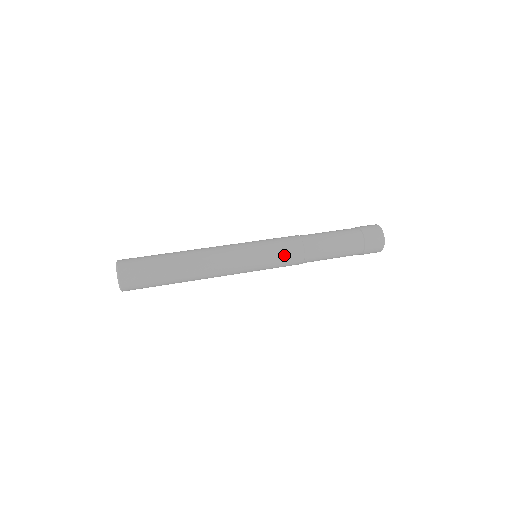
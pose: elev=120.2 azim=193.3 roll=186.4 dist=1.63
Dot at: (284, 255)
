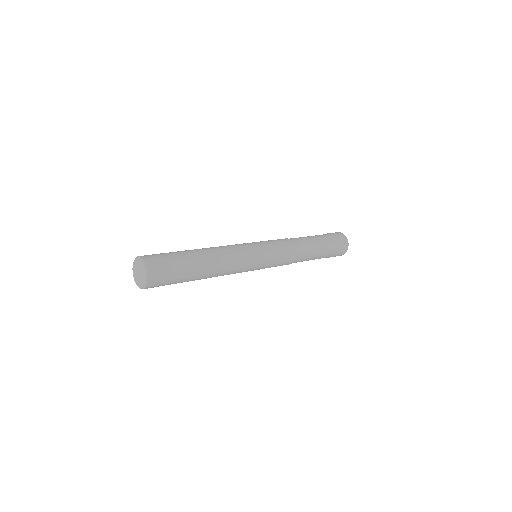
Dot at: (279, 265)
